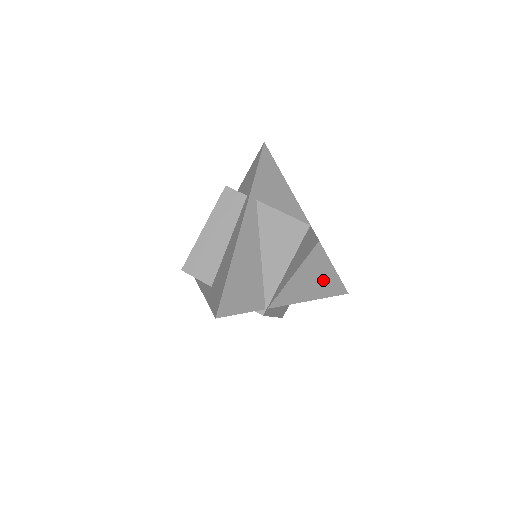
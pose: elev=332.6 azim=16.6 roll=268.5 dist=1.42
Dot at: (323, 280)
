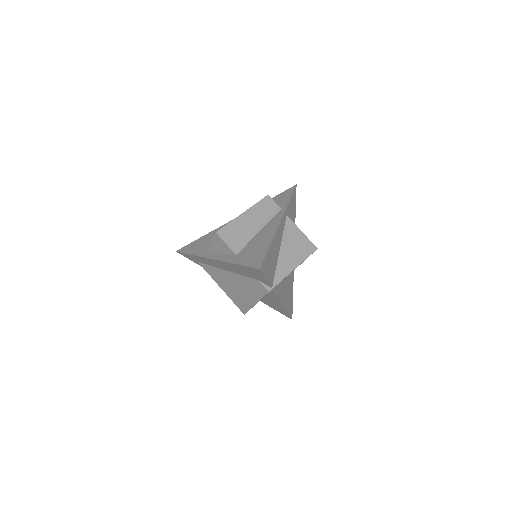
Dot at: (289, 298)
